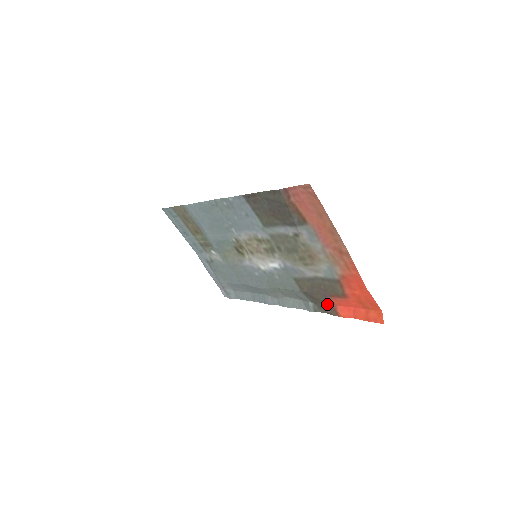
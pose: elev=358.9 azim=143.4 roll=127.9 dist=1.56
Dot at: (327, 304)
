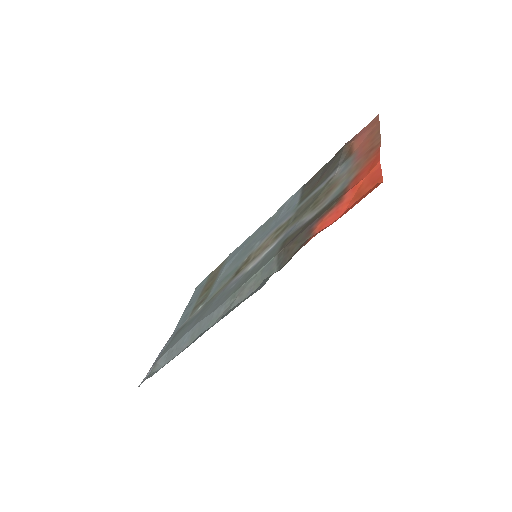
Dot at: (302, 244)
